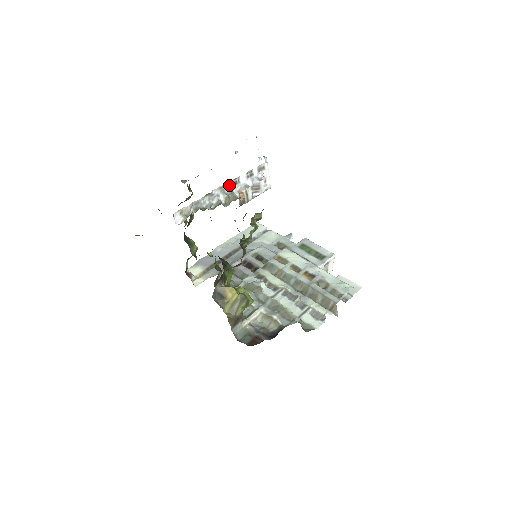
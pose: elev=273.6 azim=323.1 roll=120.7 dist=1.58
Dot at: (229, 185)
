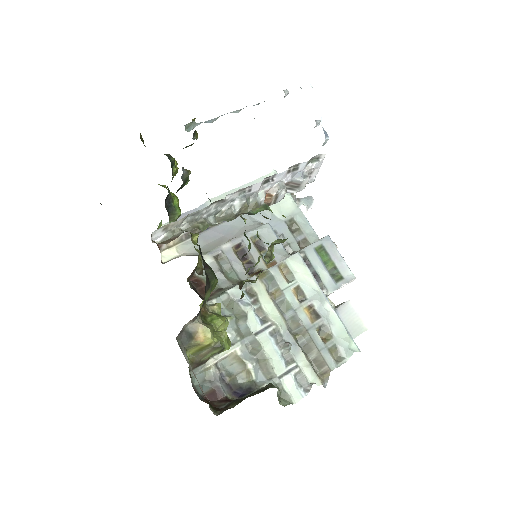
Dot at: (255, 186)
